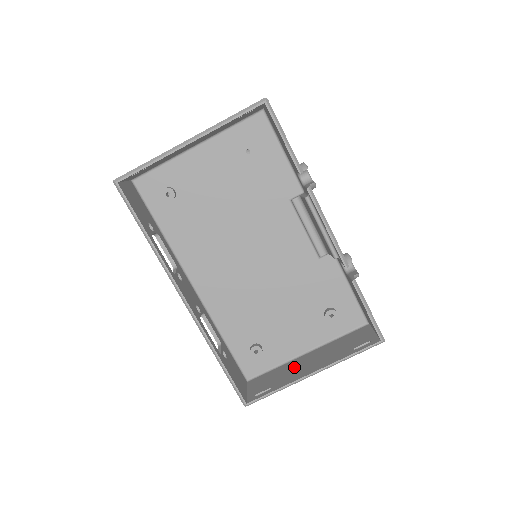
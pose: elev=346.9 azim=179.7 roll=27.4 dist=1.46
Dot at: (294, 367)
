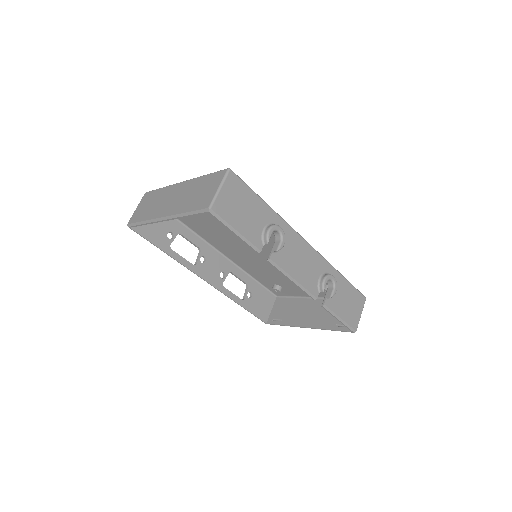
Dot at: (301, 309)
